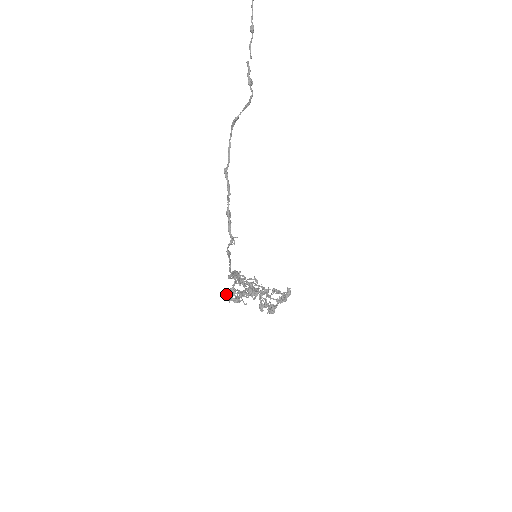
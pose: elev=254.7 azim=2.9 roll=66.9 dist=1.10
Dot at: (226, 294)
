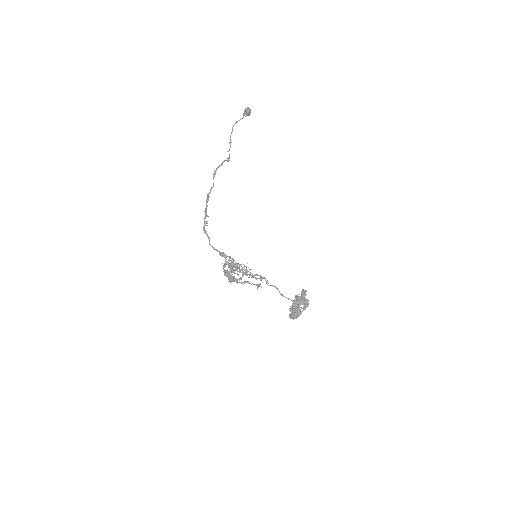
Dot at: (228, 278)
